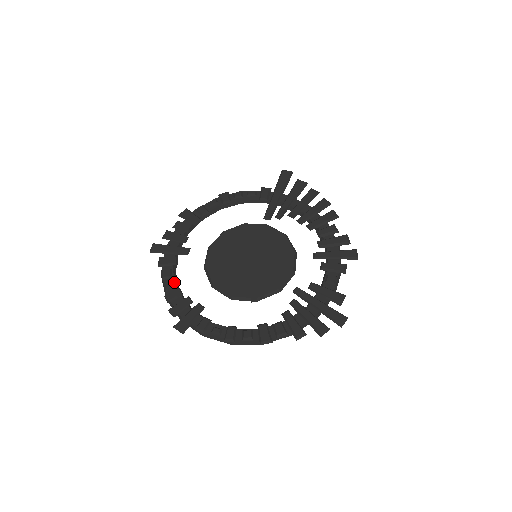
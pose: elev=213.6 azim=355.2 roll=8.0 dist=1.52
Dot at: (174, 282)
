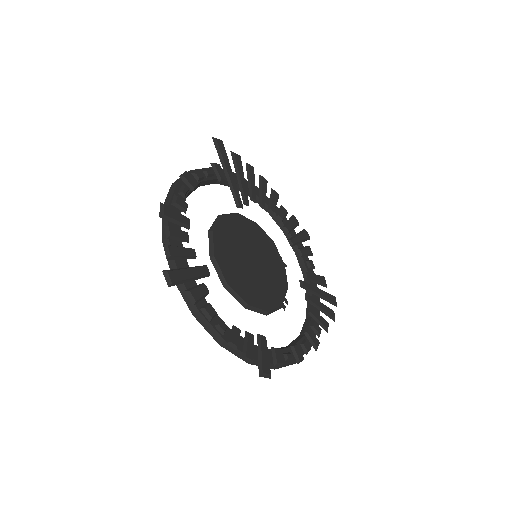
Dot at: (220, 319)
